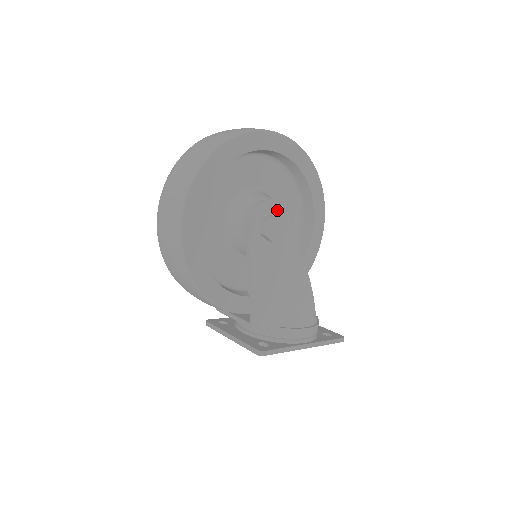
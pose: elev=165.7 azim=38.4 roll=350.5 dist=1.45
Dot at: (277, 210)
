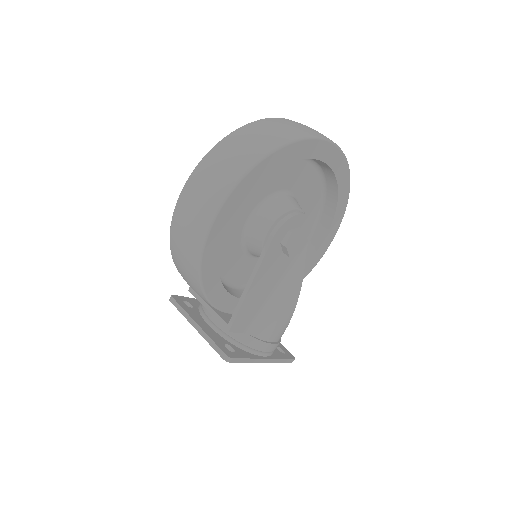
Dot at: (305, 226)
